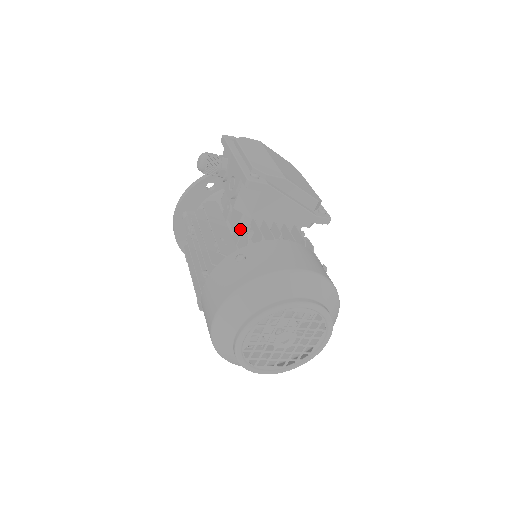
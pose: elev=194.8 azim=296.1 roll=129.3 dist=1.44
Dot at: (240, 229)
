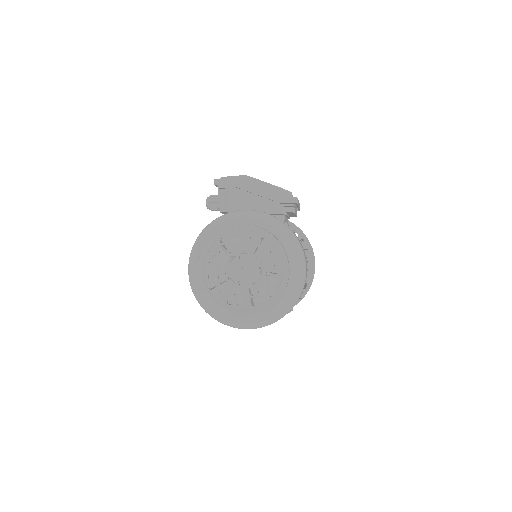
Dot at: occluded
